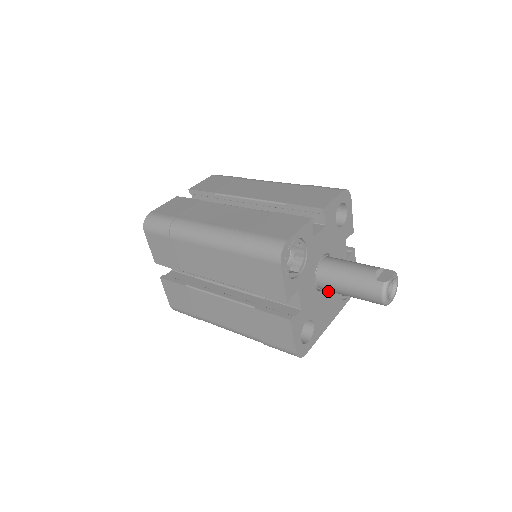
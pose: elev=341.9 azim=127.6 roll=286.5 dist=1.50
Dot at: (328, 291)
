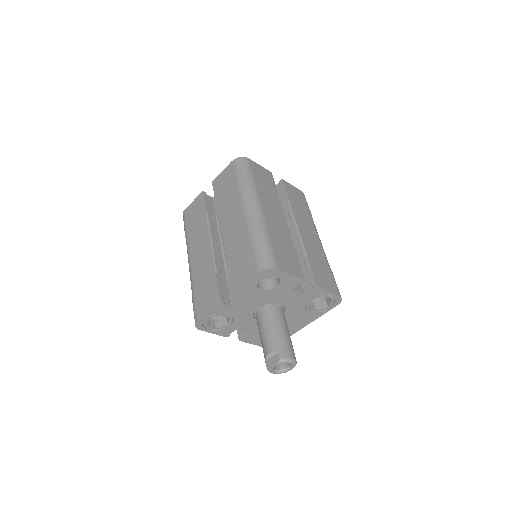
Dot at: (286, 317)
